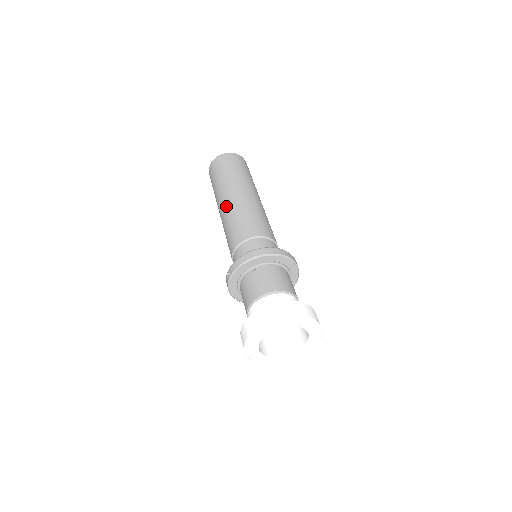
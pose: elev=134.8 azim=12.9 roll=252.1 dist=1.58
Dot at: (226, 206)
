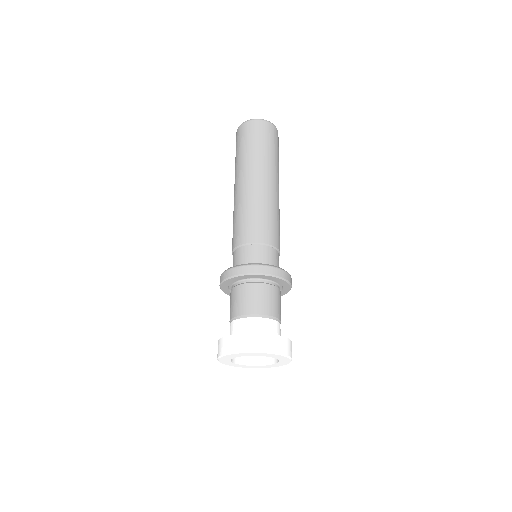
Dot at: occluded
